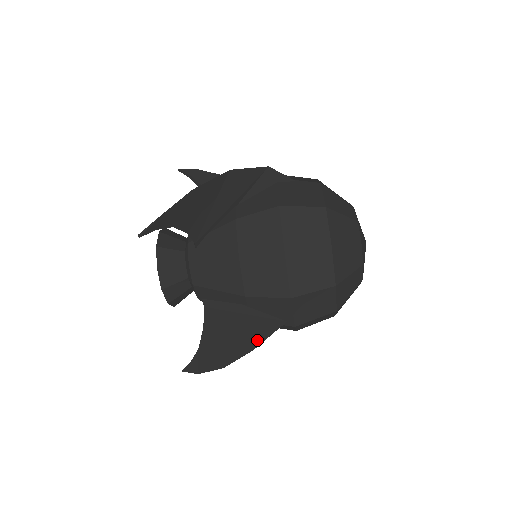
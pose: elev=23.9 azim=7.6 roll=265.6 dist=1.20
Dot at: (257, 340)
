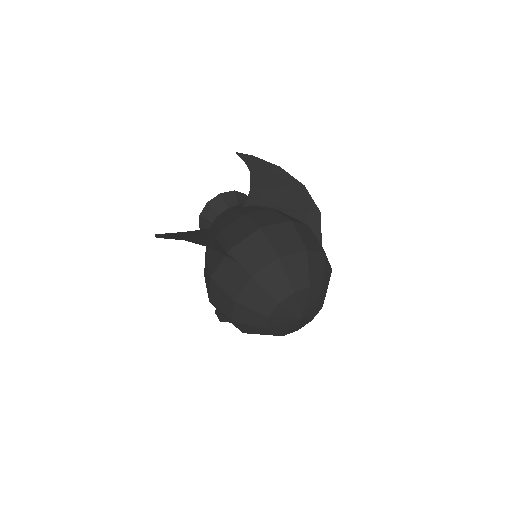
Dot at: (217, 311)
